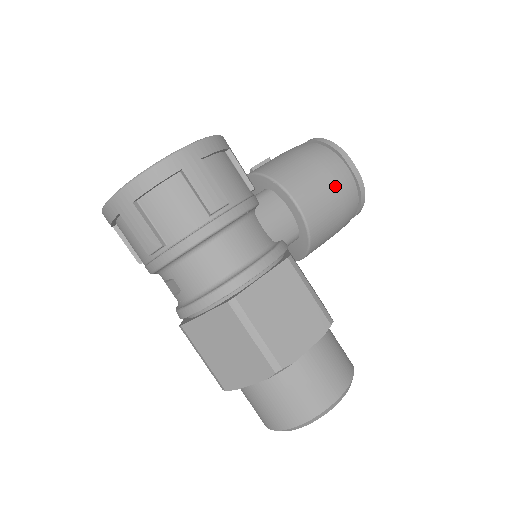
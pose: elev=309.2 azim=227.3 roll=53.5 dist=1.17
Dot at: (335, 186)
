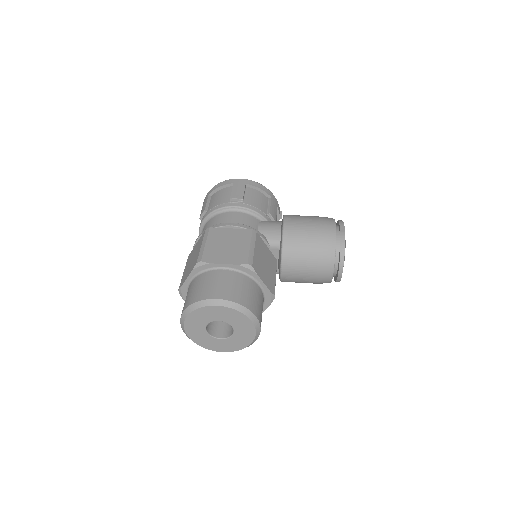
Dot at: (317, 226)
